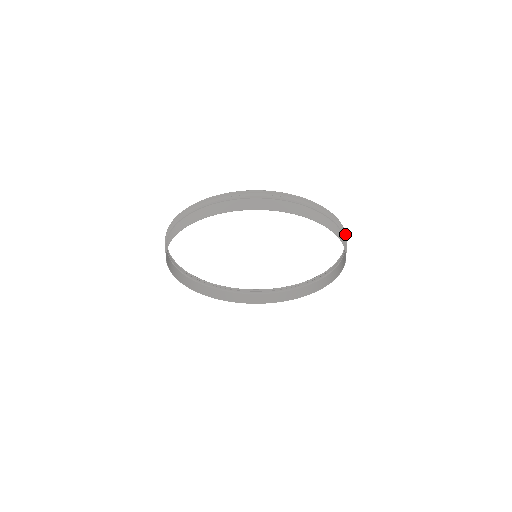
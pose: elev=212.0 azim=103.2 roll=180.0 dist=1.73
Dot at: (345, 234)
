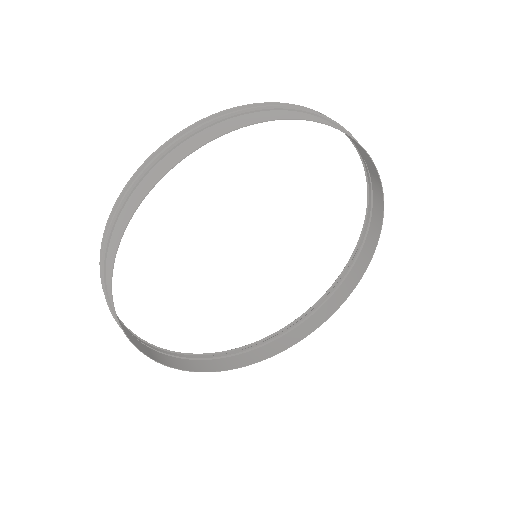
Dot at: occluded
